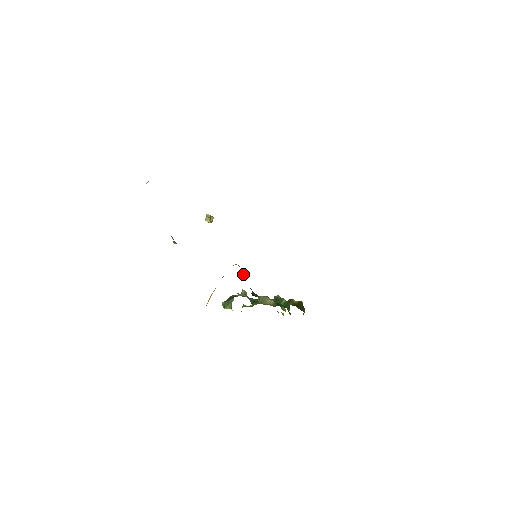
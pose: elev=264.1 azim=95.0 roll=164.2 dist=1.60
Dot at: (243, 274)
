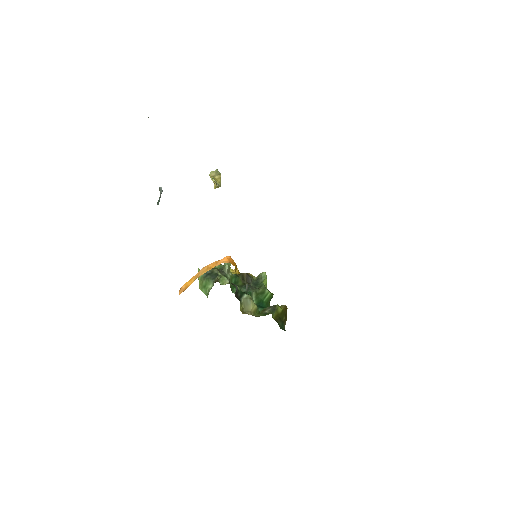
Dot at: occluded
